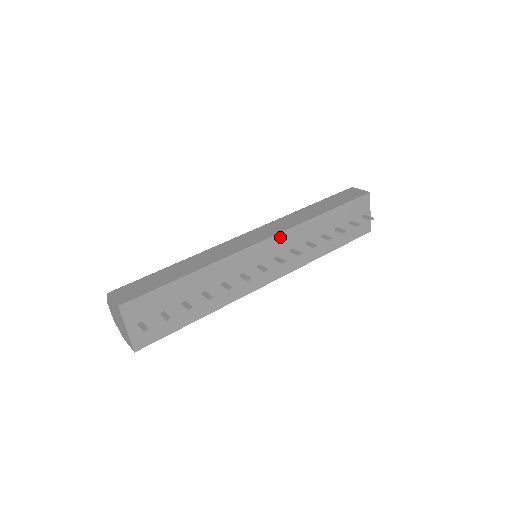
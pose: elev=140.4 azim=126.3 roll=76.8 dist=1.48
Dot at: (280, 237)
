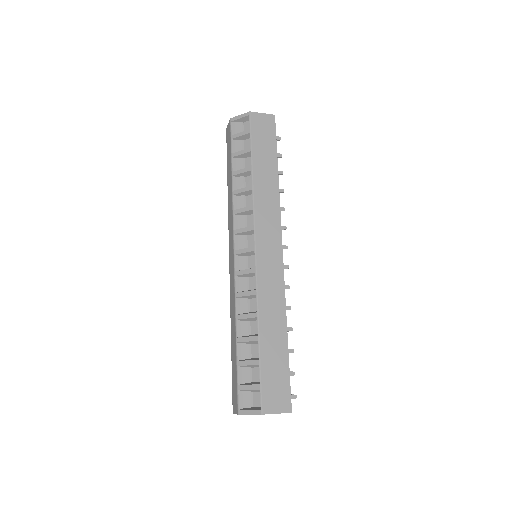
Dot at: (280, 232)
